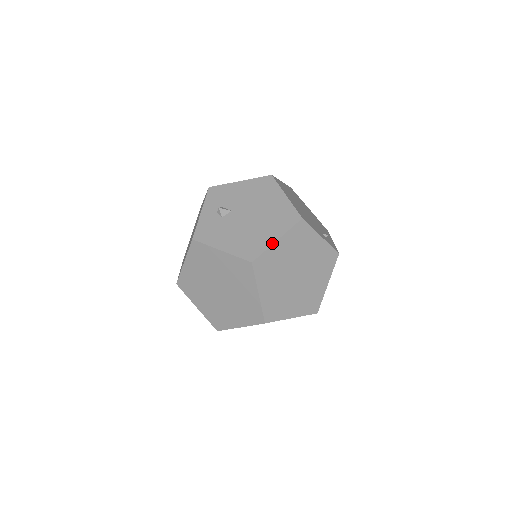
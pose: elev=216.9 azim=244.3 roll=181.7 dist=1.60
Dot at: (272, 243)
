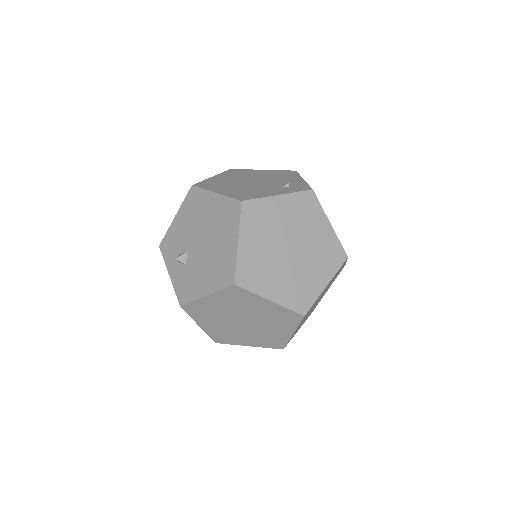
Dot at: (236, 250)
